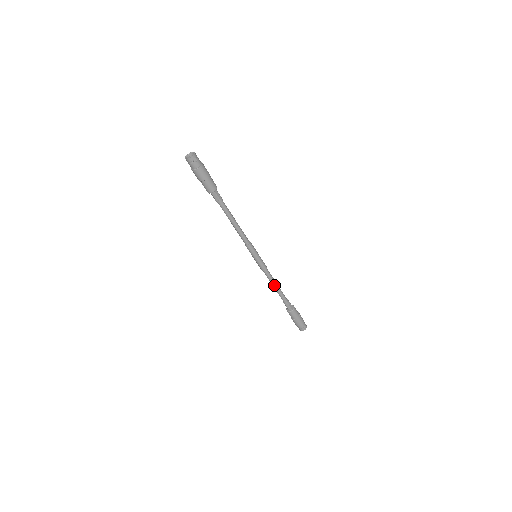
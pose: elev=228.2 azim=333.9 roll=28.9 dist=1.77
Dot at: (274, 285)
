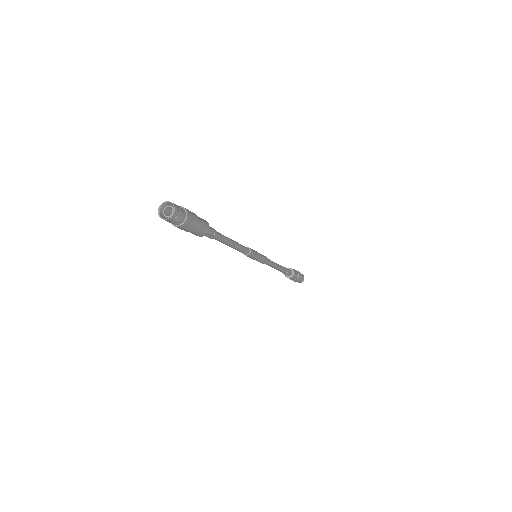
Dot at: (275, 268)
